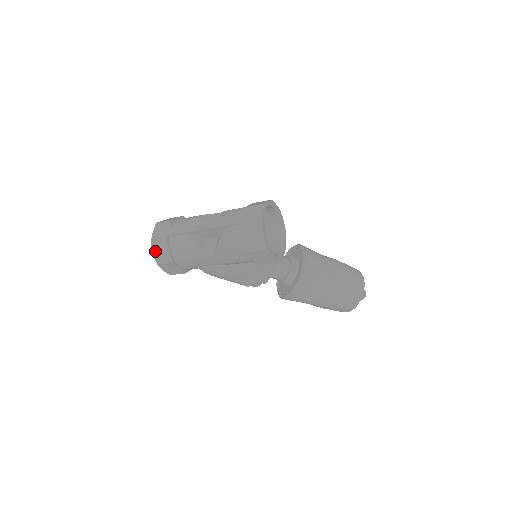
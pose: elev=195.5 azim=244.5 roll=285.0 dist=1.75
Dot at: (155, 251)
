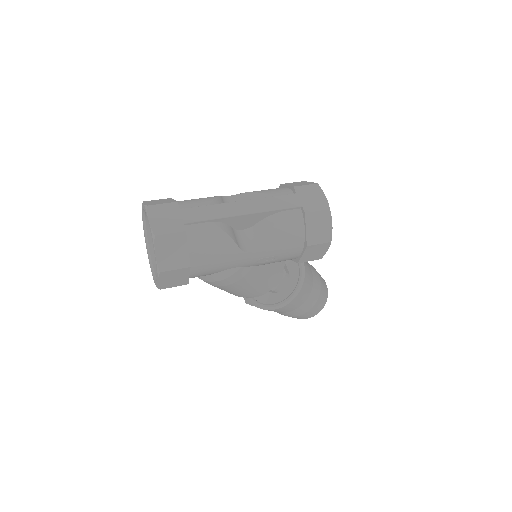
Dot at: (160, 250)
